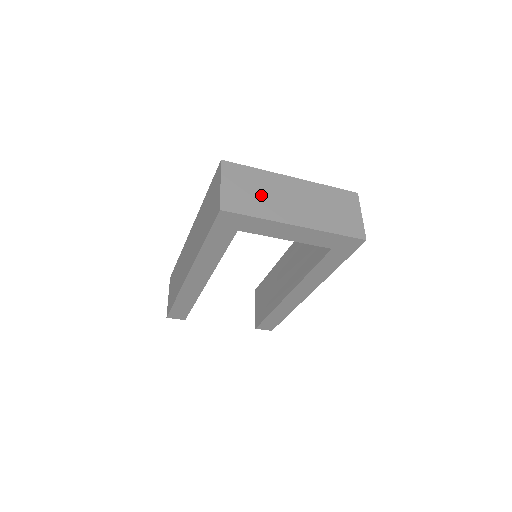
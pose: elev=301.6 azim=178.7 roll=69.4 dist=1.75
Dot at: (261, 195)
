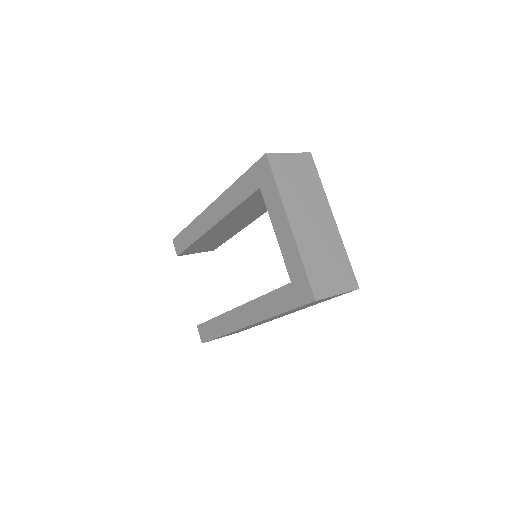
Dot at: (300, 189)
